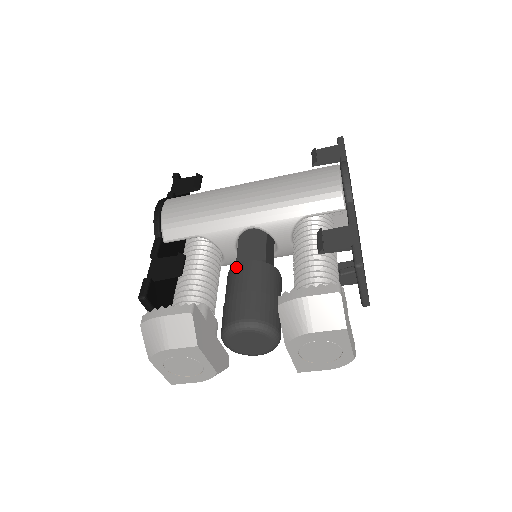
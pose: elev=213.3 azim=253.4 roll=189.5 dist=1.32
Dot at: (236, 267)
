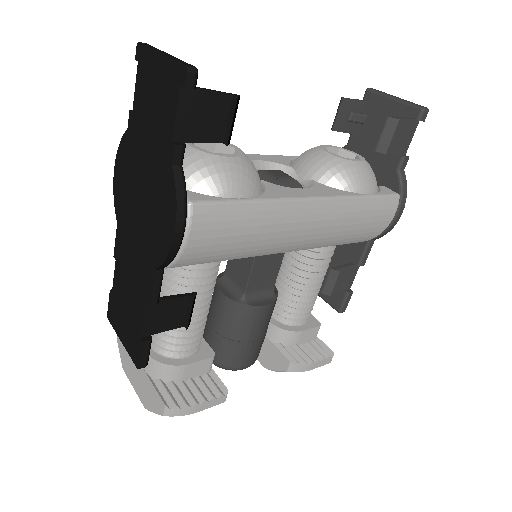
Dot at: (253, 310)
